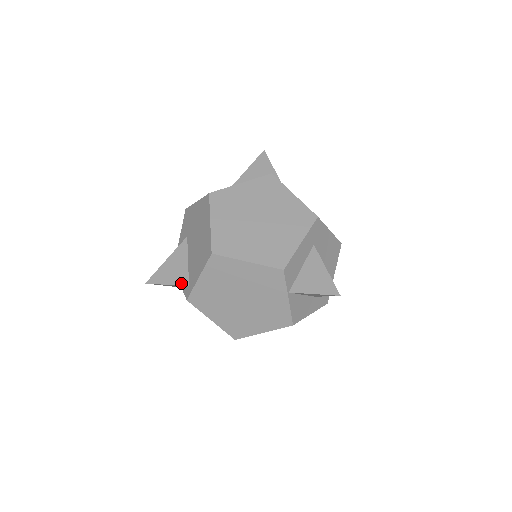
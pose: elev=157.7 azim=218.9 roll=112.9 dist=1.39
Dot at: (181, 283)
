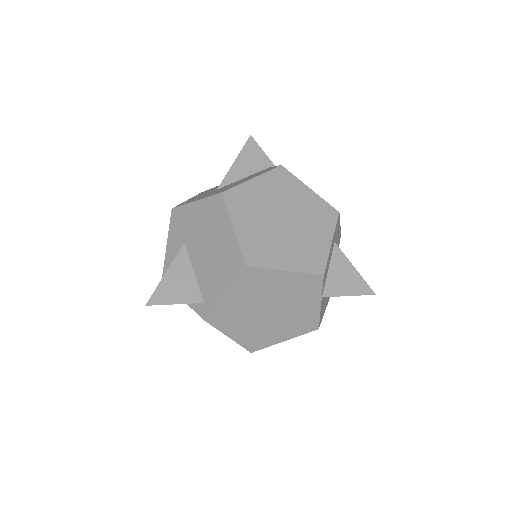
Dot at: (193, 300)
